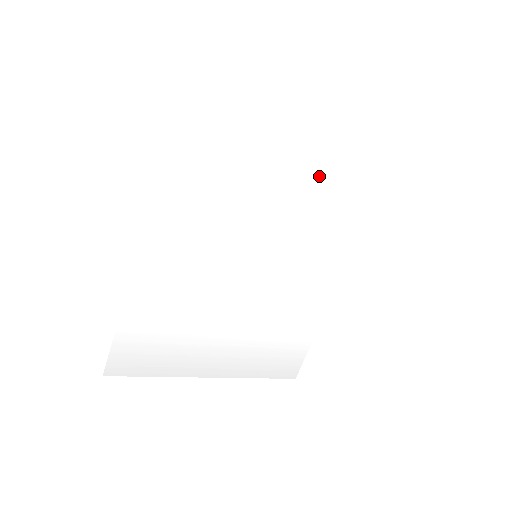
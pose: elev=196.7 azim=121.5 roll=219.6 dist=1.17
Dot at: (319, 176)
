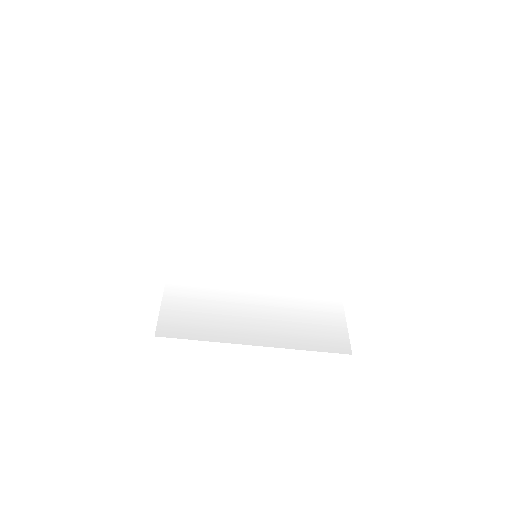
Dot at: (279, 217)
